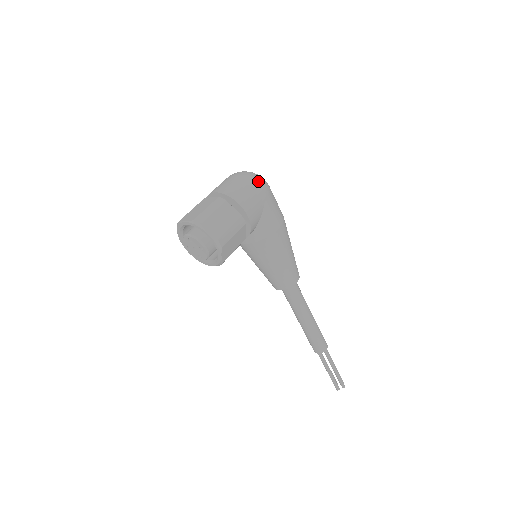
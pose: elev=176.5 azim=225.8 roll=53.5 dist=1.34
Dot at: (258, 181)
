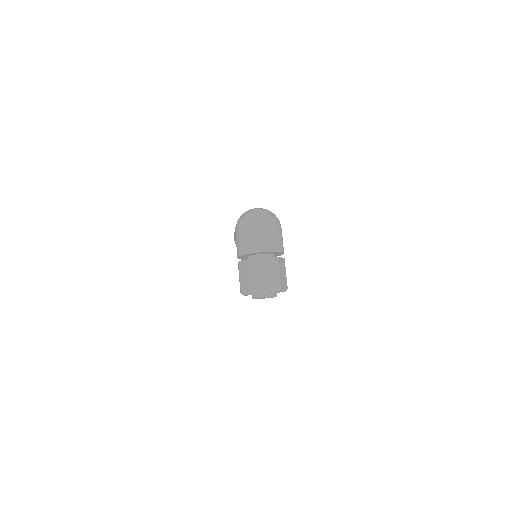
Dot at: (278, 222)
